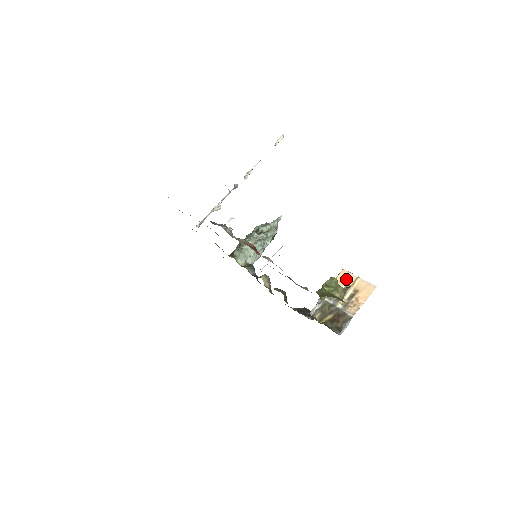
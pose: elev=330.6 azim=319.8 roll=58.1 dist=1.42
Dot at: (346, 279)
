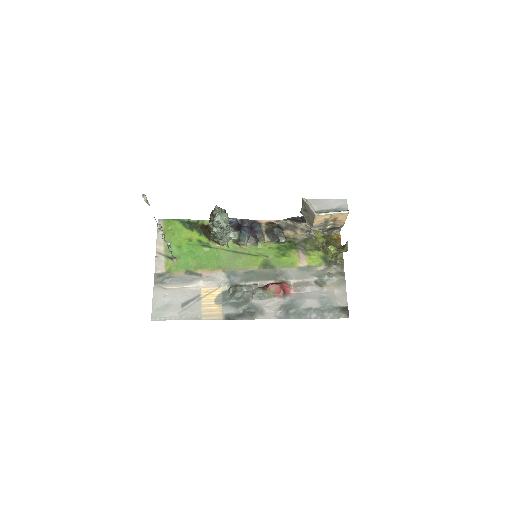
Dot at: (323, 218)
